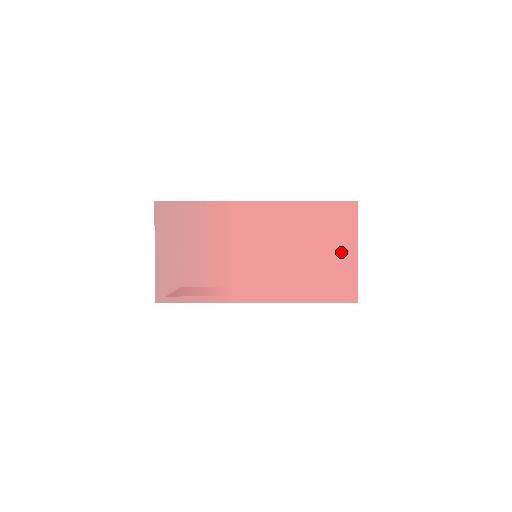
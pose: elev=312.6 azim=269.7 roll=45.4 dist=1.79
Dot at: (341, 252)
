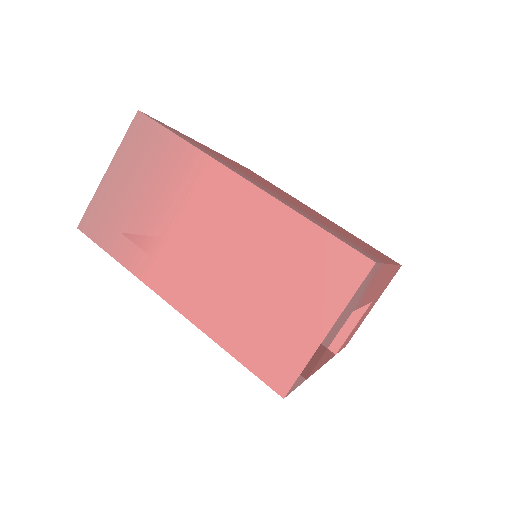
Dot at: (306, 317)
